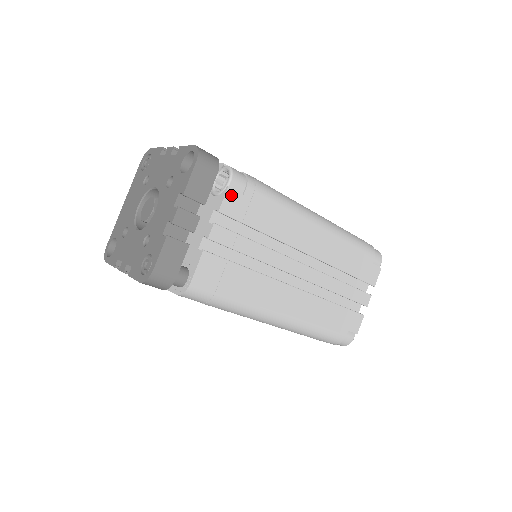
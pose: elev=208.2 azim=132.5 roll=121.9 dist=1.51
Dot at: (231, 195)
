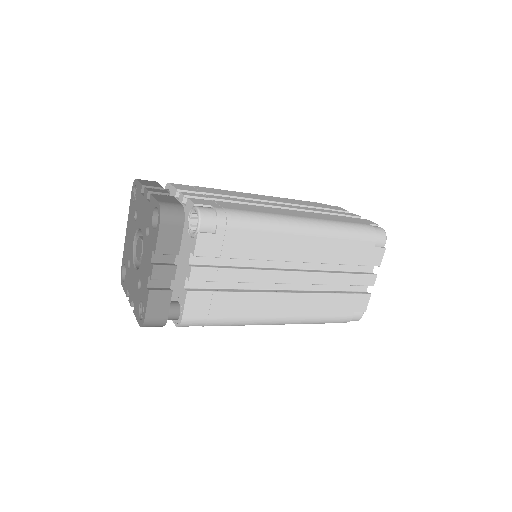
Dot at: (203, 238)
